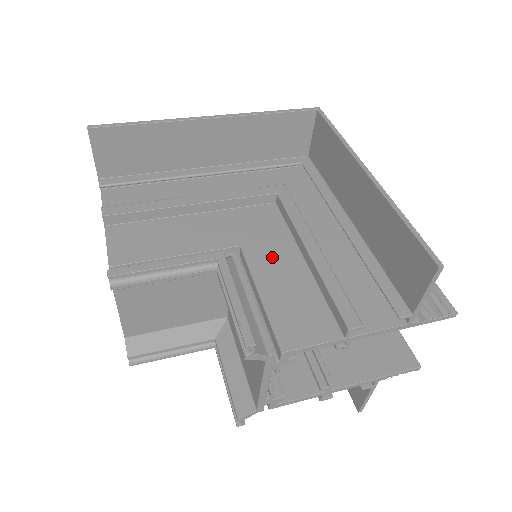
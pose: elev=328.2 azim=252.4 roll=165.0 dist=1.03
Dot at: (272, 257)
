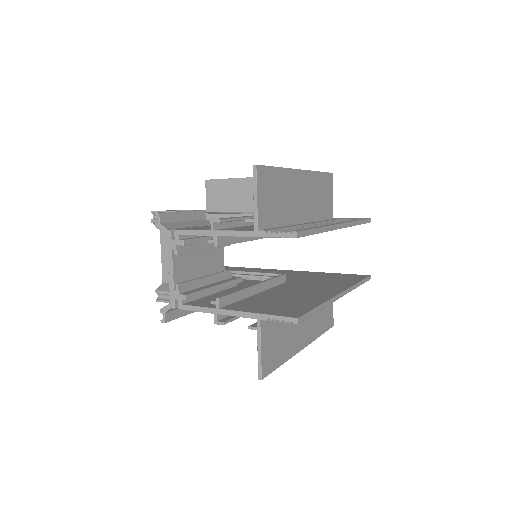
Dot at: occluded
